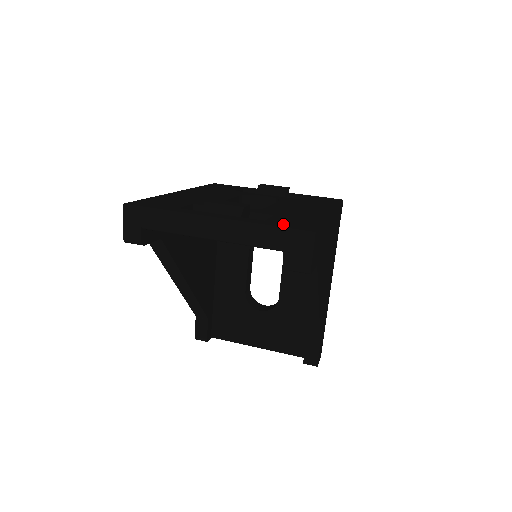
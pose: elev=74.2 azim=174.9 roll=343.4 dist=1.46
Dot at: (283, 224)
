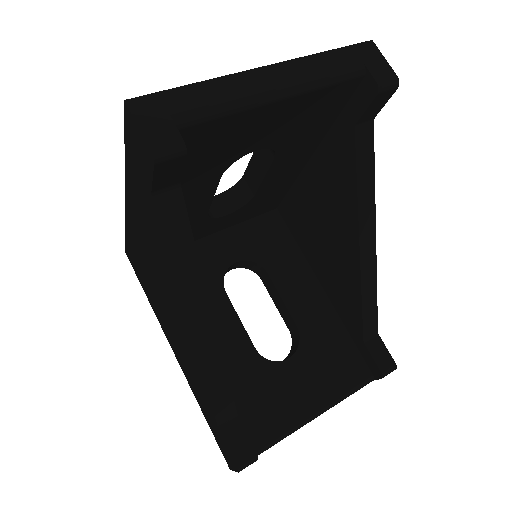
Dot at: occluded
